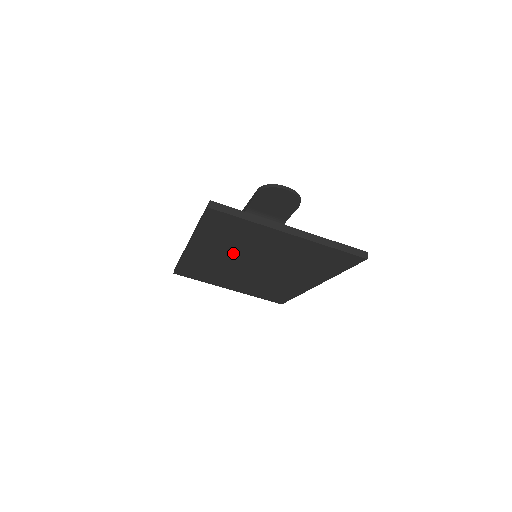
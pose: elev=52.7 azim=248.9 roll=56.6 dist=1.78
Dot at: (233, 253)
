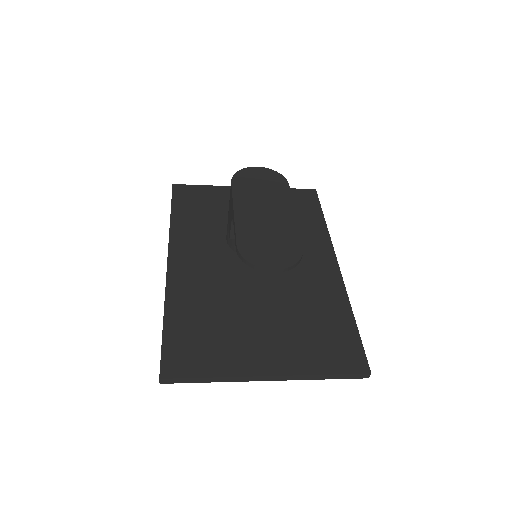
Dot at: occluded
